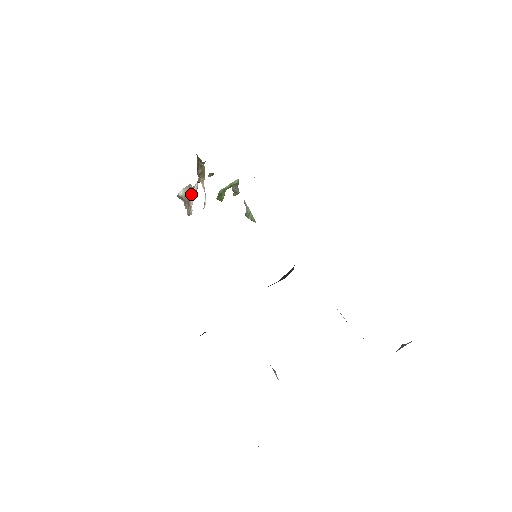
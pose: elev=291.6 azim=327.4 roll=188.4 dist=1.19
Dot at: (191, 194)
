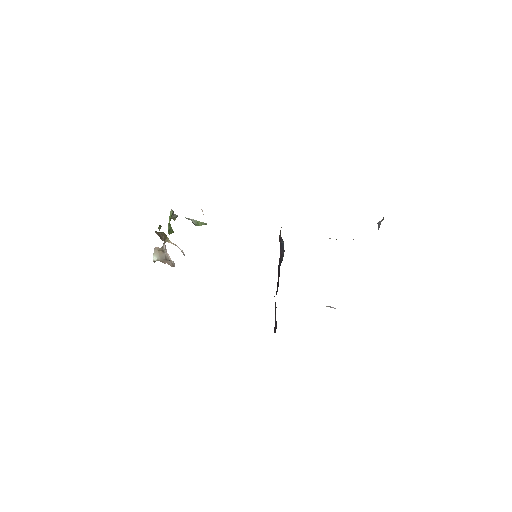
Dot at: (165, 254)
